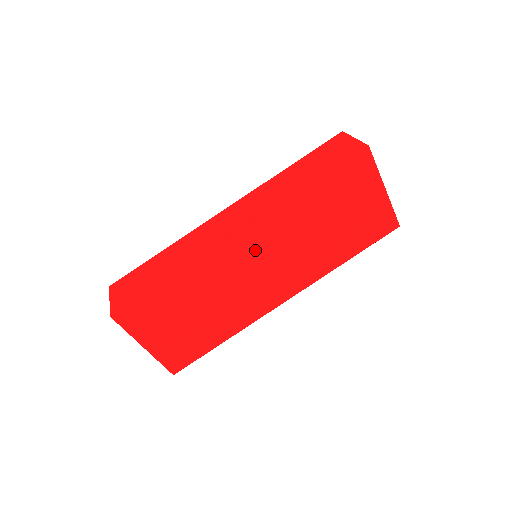
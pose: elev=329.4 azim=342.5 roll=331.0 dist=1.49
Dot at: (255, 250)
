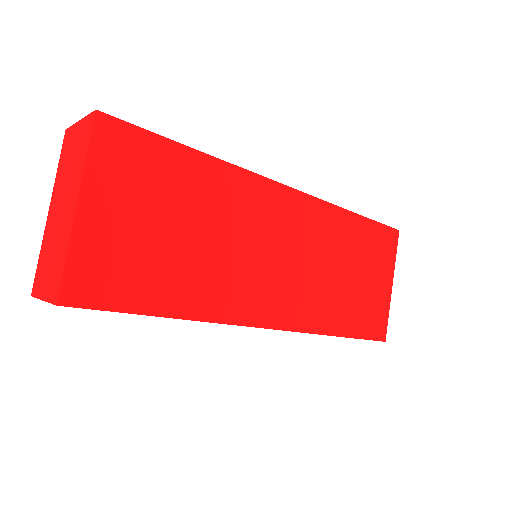
Dot at: (287, 224)
